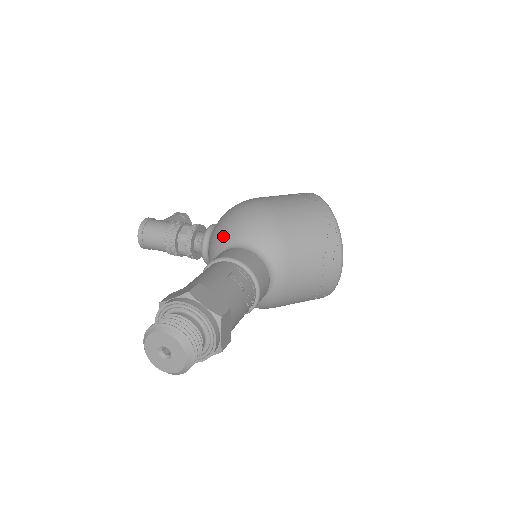
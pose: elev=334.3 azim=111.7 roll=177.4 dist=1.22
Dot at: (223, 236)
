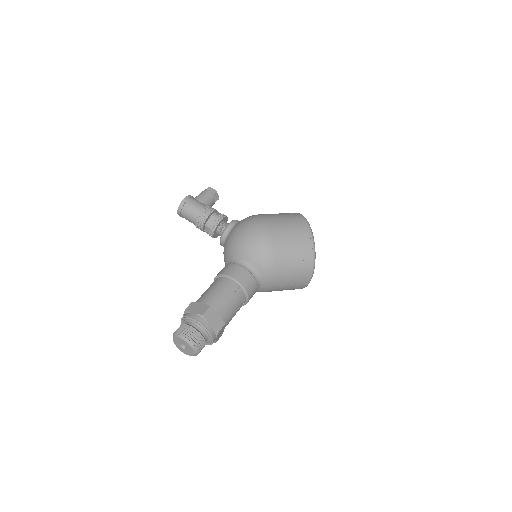
Dot at: (235, 249)
